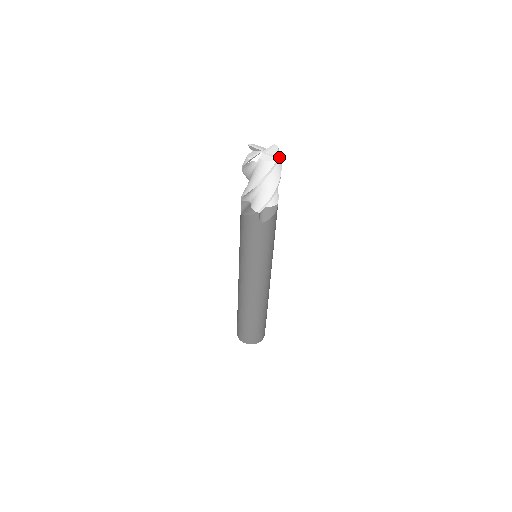
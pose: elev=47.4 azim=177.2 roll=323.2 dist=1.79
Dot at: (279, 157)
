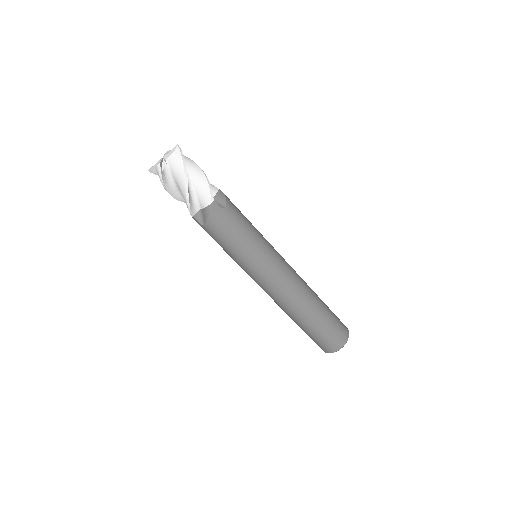
Dot at: occluded
